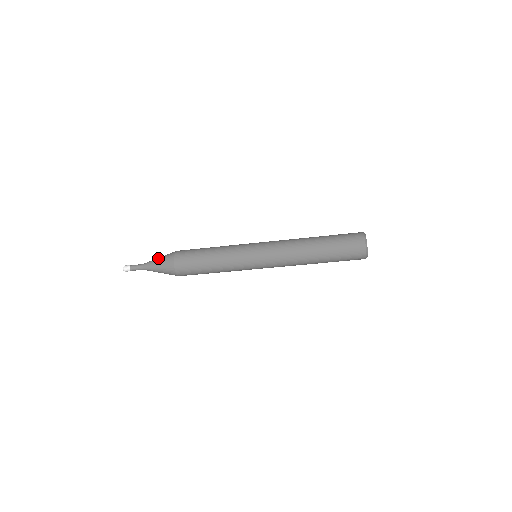
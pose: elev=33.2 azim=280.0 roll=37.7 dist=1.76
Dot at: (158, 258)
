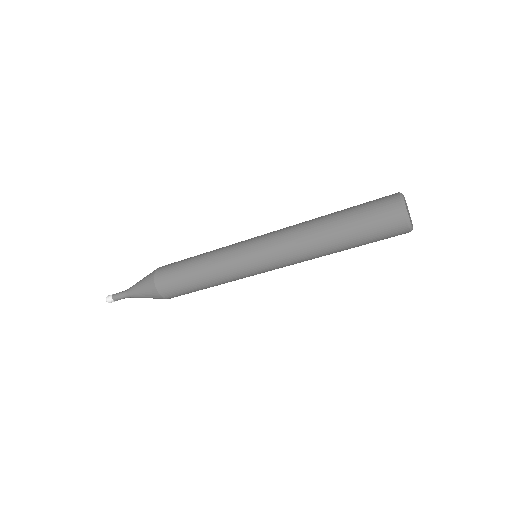
Dot at: occluded
